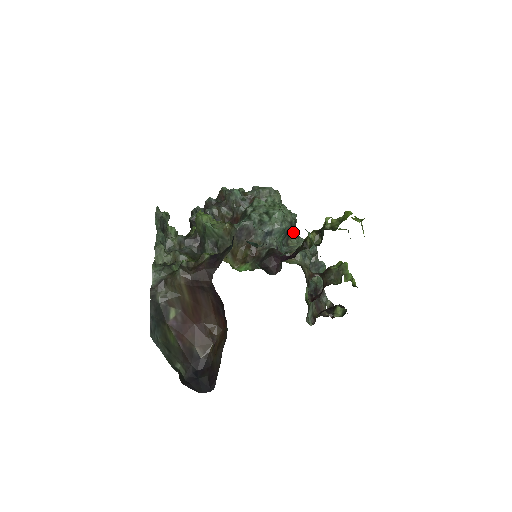
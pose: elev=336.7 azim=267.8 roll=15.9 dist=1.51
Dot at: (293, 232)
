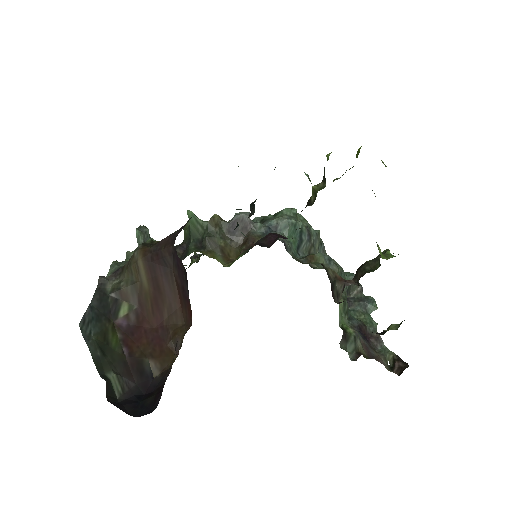
Dot at: occluded
